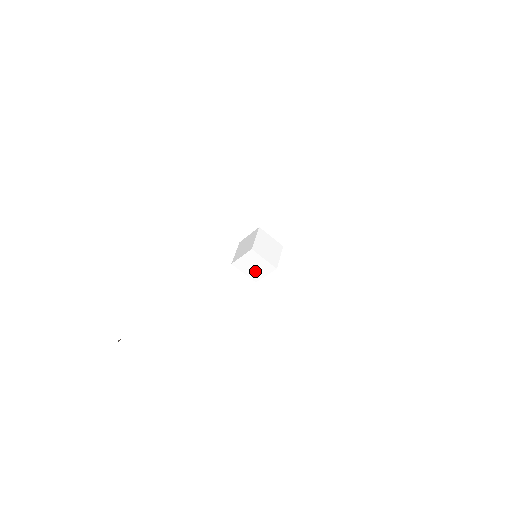
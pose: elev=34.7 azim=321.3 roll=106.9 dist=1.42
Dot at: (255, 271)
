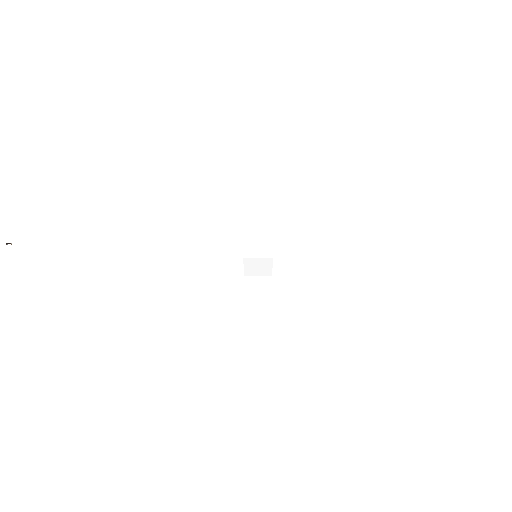
Dot at: (254, 250)
